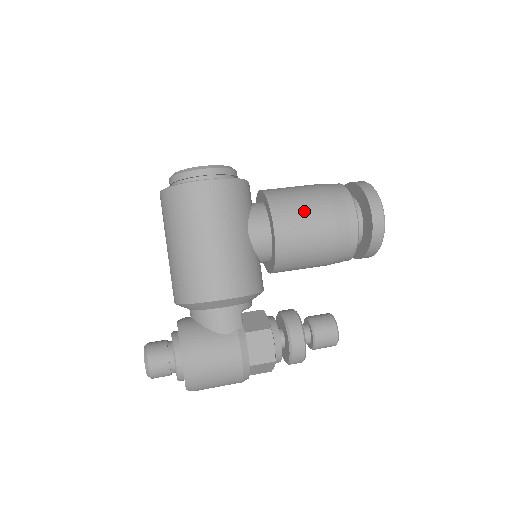
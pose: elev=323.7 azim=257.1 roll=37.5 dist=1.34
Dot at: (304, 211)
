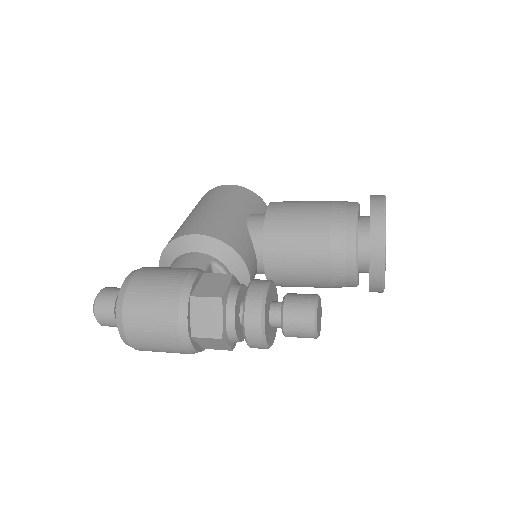
Dot at: (303, 201)
